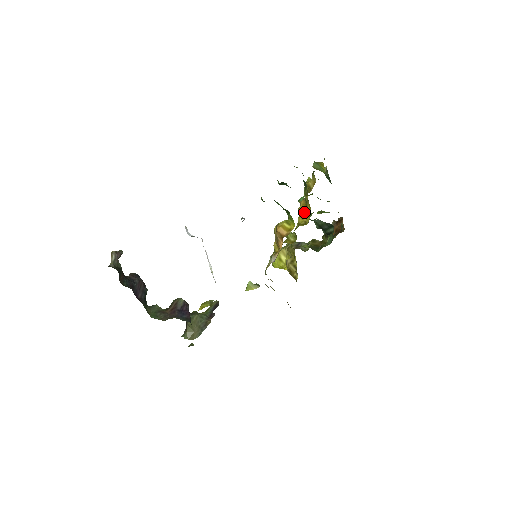
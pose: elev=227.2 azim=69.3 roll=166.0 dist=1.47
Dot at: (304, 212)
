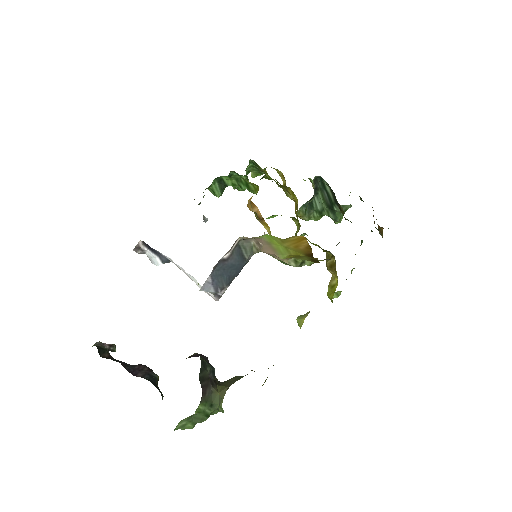
Dot at: (295, 204)
